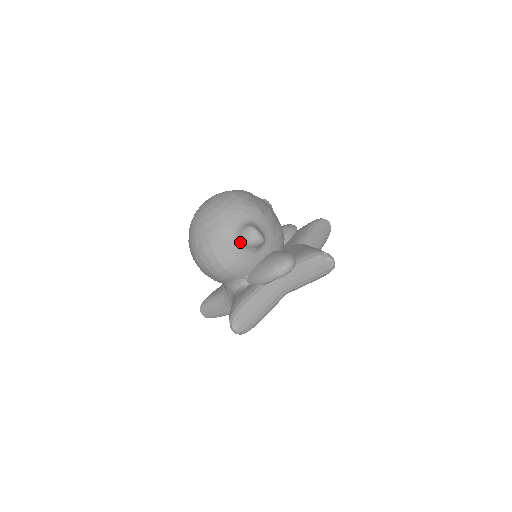
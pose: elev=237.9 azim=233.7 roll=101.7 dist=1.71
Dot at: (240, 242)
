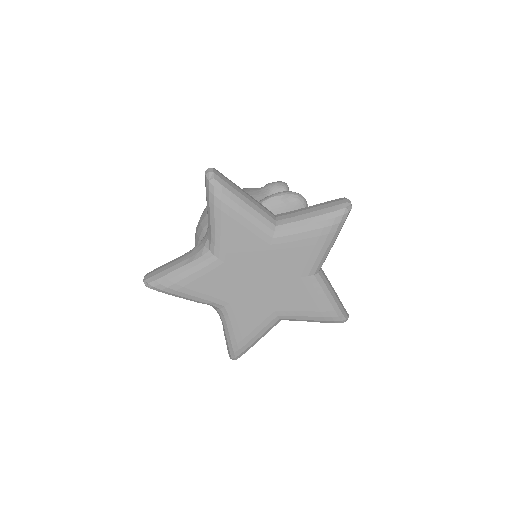
Dot at: (265, 186)
